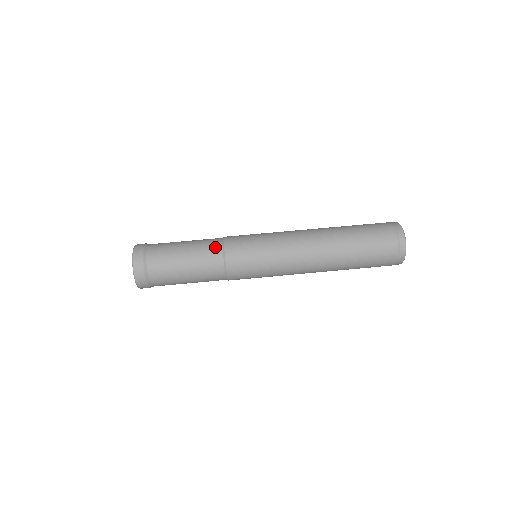
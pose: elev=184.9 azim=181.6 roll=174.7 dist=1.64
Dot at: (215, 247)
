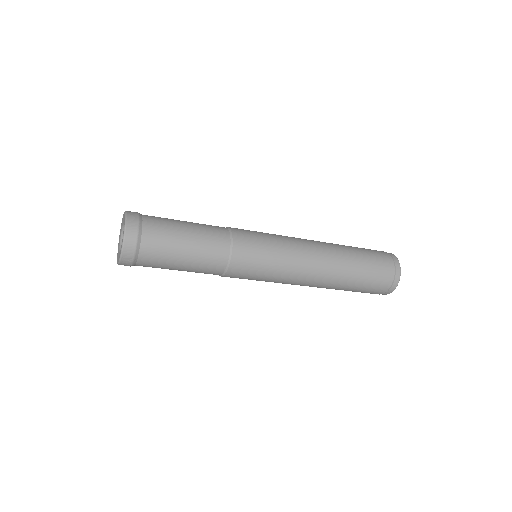
Dot at: (221, 229)
